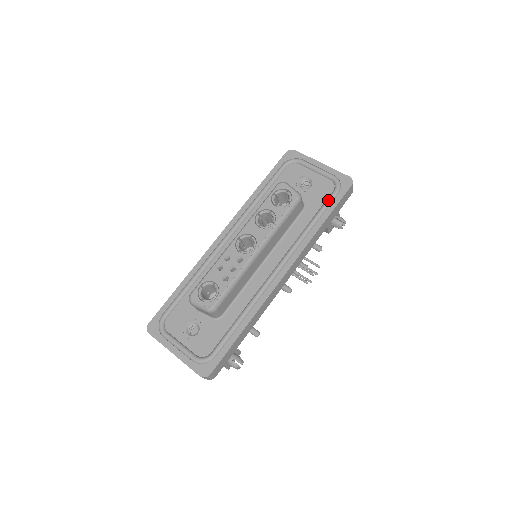
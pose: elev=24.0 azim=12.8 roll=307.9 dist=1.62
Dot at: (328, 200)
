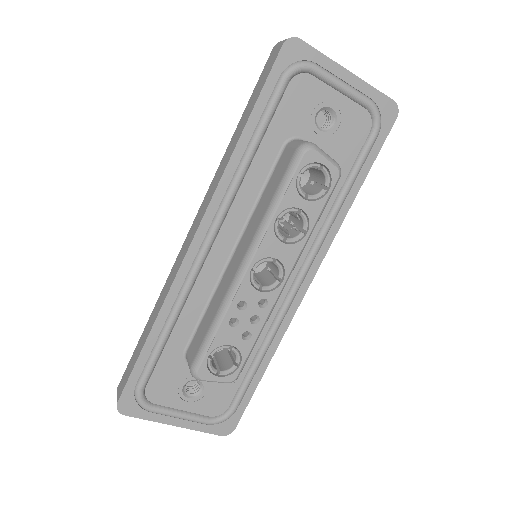
Dot at: (365, 153)
